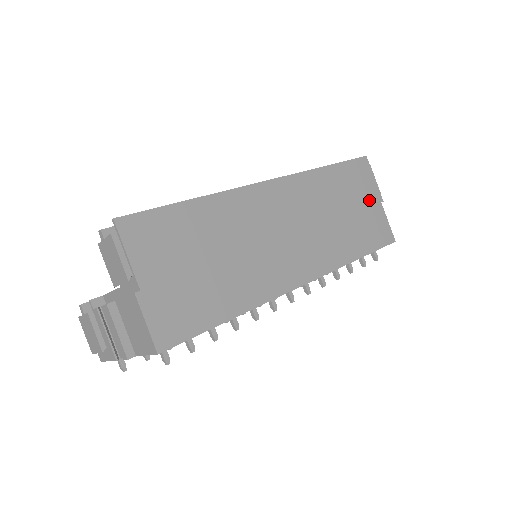
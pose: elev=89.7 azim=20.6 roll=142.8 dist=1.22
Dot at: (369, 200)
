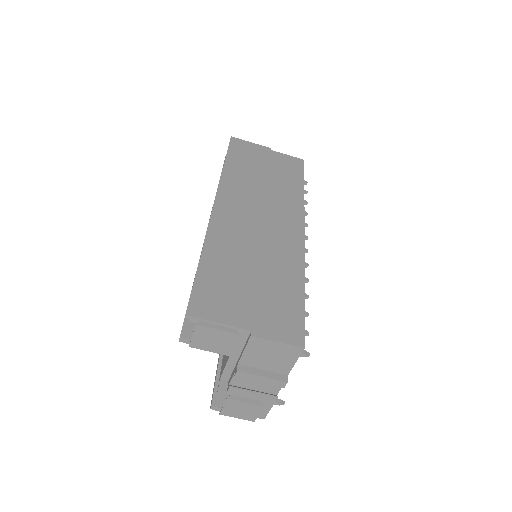
Dot at: (265, 156)
